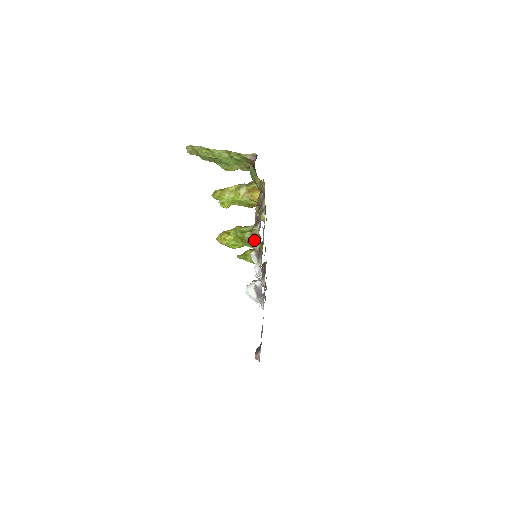
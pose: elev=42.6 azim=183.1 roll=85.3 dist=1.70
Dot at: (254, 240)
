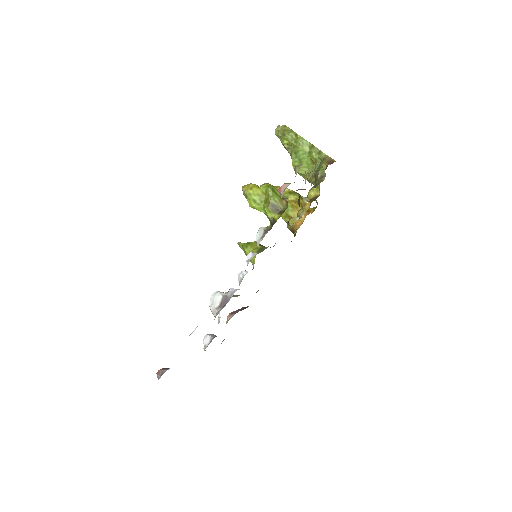
Dot at: (286, 183)
